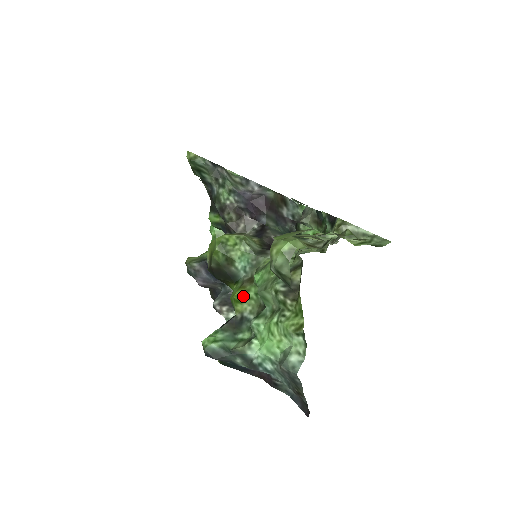
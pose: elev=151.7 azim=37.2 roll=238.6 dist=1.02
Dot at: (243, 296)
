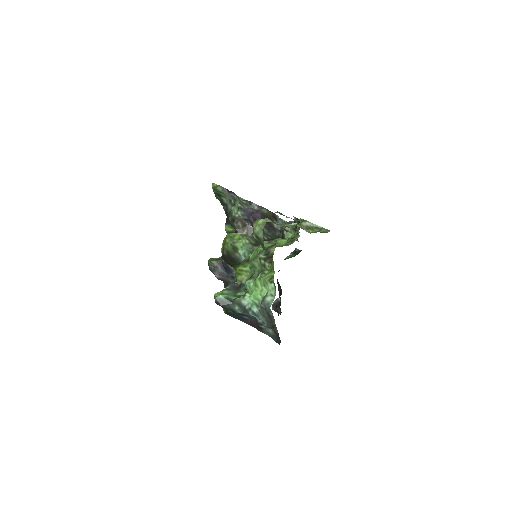
Dot at: (242, 270)
